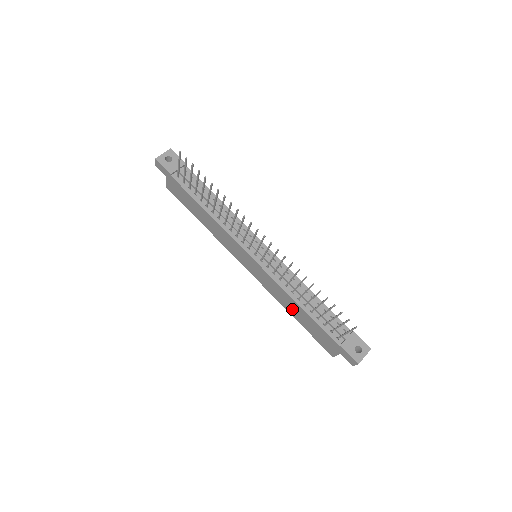
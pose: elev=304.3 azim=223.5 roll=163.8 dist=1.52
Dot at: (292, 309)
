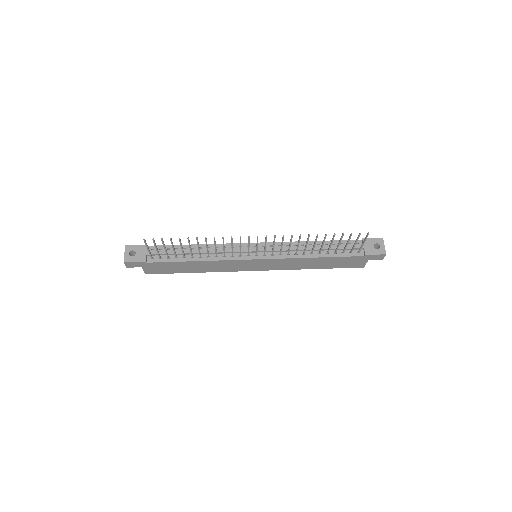
Dot at: (312, 265)
